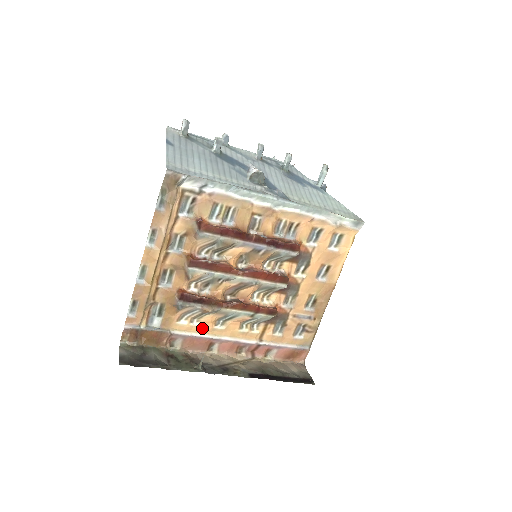
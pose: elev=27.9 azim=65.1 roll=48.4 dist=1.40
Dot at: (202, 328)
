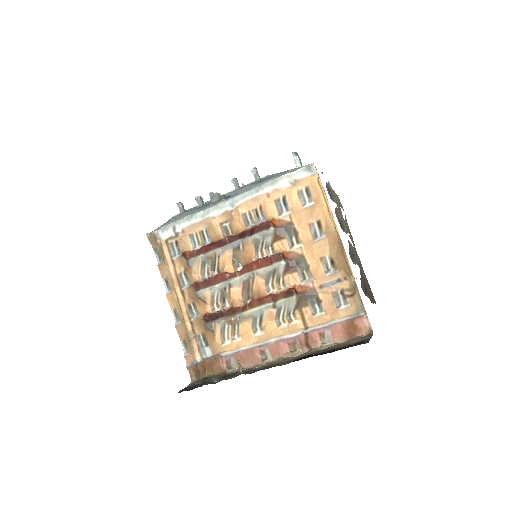
Dot at: (245, 341)
